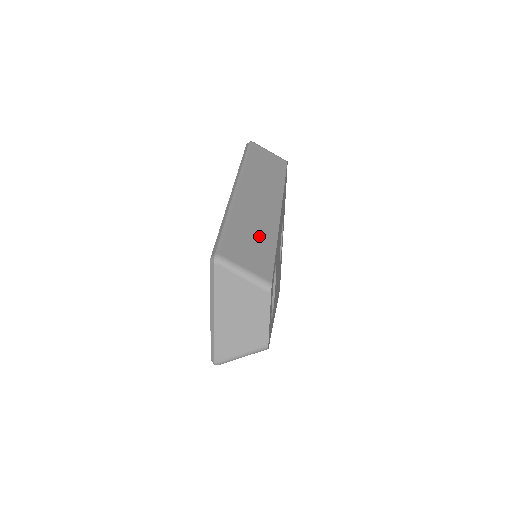
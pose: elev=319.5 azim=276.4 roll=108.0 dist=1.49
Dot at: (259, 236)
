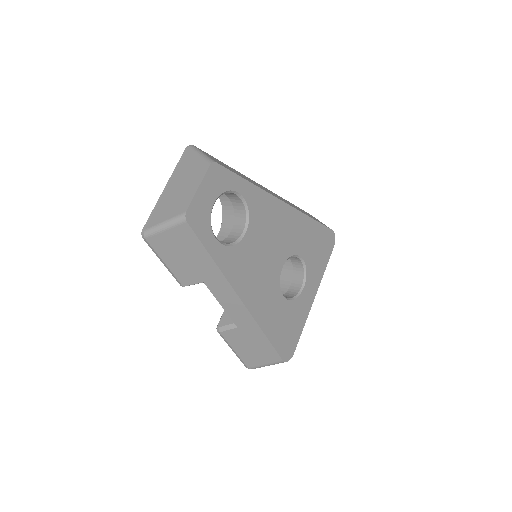
Dot at: (242, 176)
